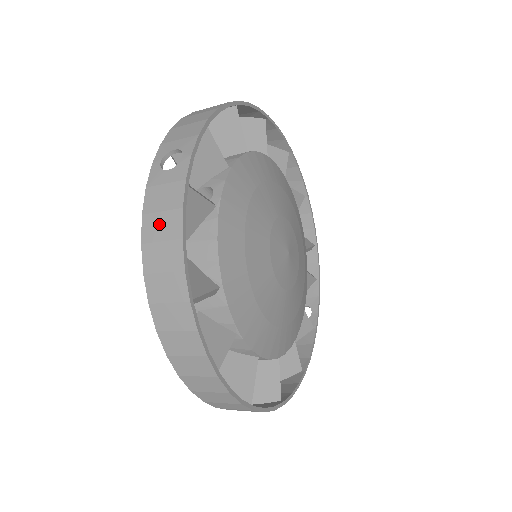
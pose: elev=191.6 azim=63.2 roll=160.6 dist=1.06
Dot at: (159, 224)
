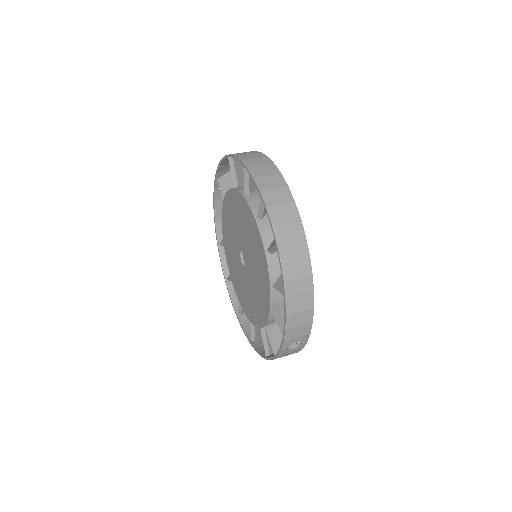
Dot at: occluded
